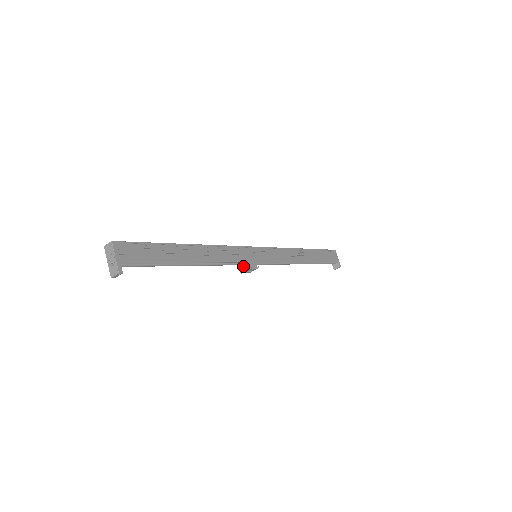
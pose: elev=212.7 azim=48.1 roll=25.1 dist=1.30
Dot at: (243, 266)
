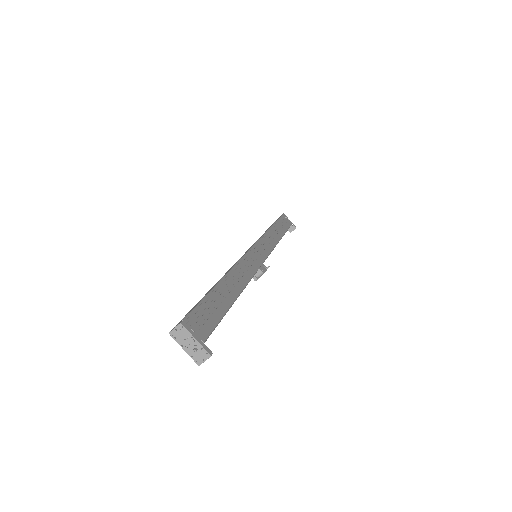
Dot at: (256, 273)
